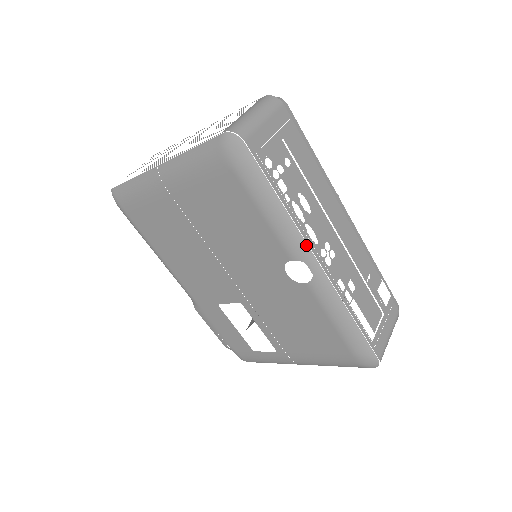
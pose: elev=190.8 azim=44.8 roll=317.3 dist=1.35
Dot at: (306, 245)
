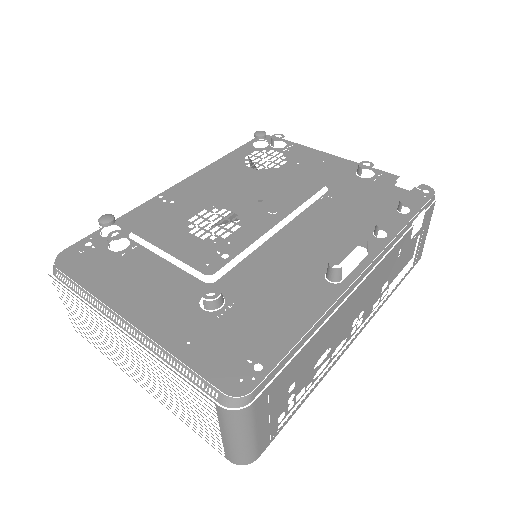
Dot at: (339, 358)
